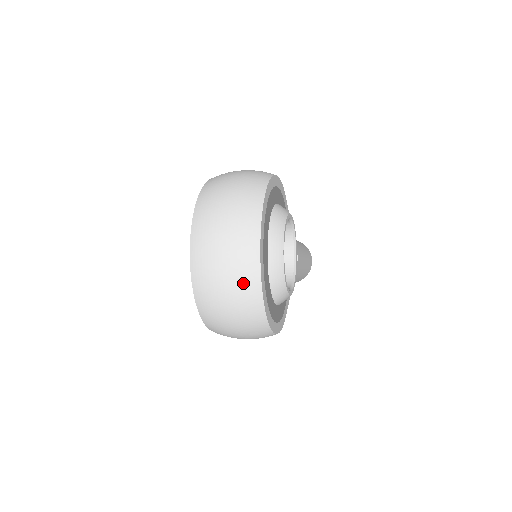
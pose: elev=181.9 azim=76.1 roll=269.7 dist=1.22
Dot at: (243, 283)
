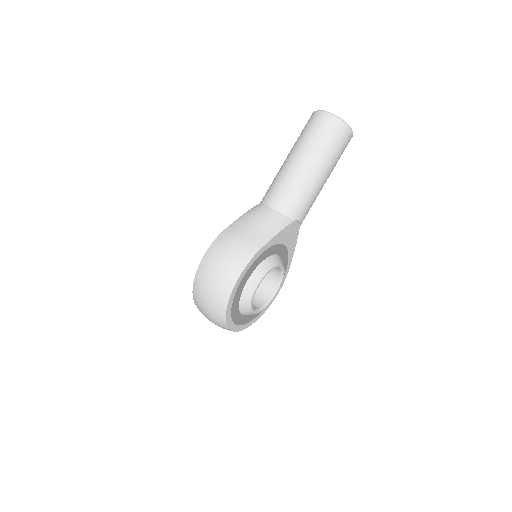
Dot at: occluded
